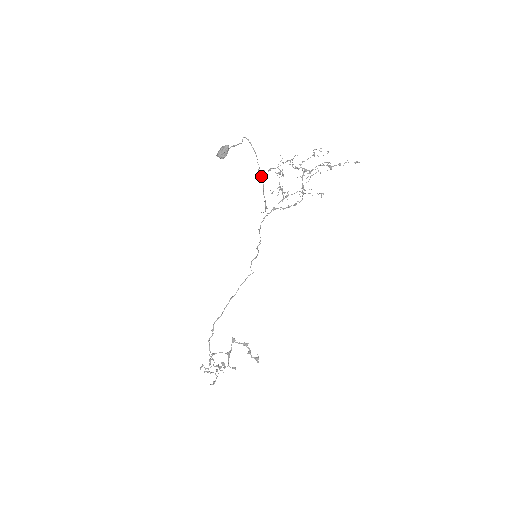
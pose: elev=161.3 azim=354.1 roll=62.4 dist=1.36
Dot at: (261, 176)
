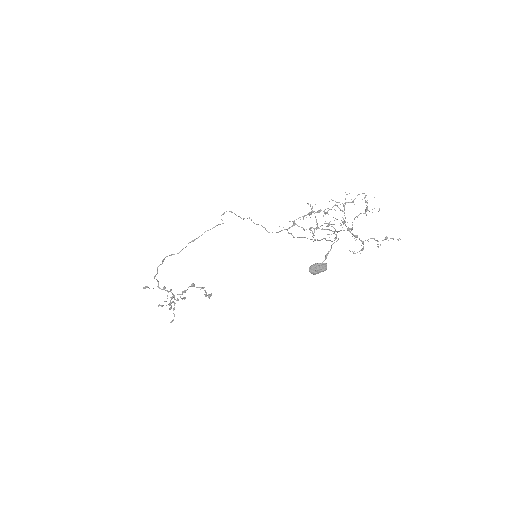
Dot at: (317, 240)
